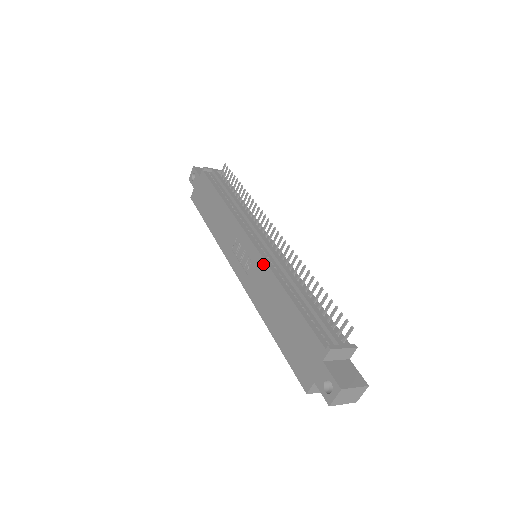
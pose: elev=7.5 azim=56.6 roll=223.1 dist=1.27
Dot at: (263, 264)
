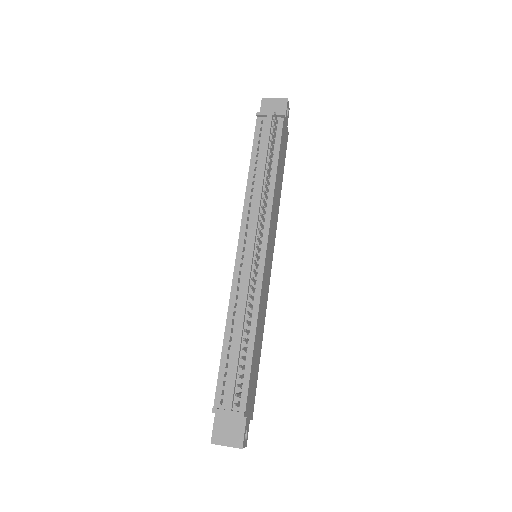
Dot at: (232, 285)
